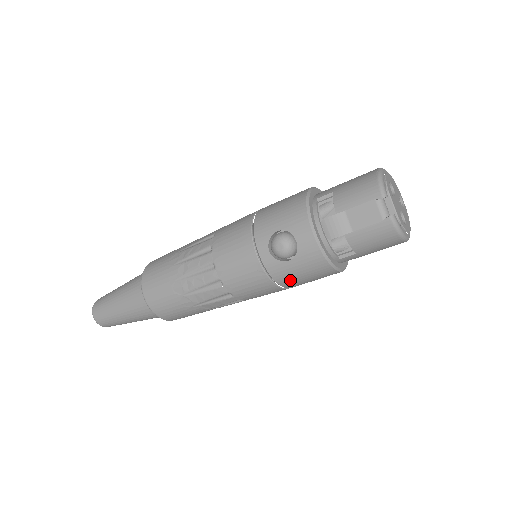
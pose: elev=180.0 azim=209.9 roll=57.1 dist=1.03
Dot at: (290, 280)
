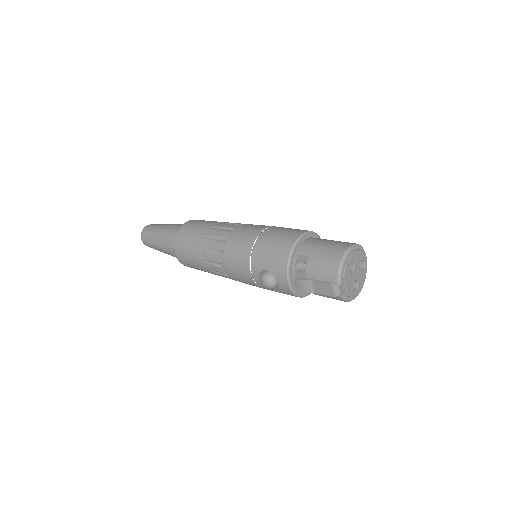
Dot at: occluded
